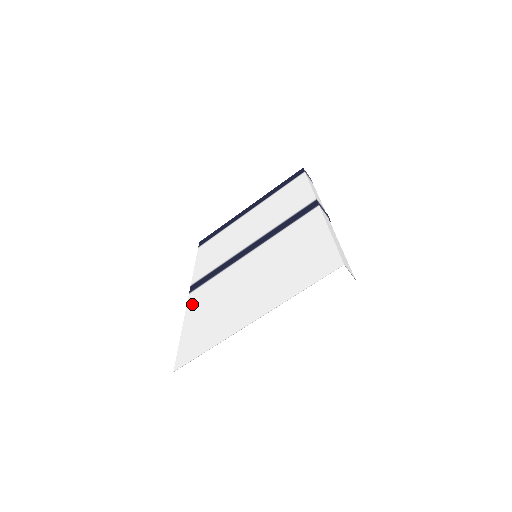
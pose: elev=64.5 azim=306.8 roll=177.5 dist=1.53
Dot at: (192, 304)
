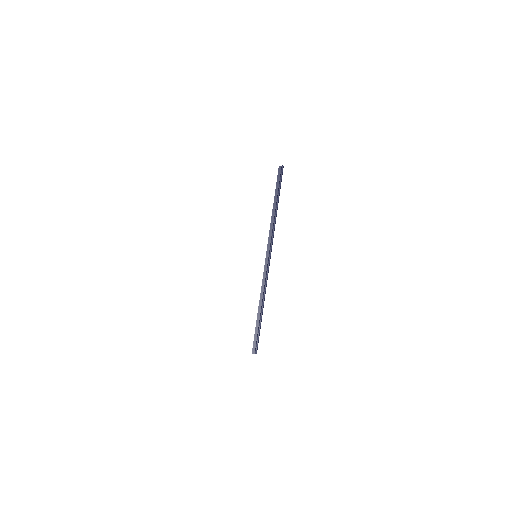
Dot at: occluded
